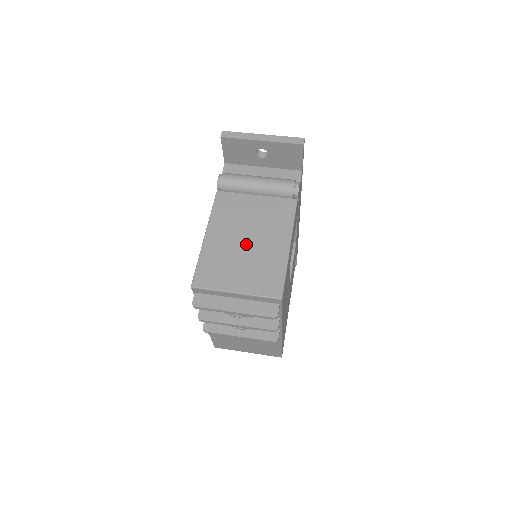
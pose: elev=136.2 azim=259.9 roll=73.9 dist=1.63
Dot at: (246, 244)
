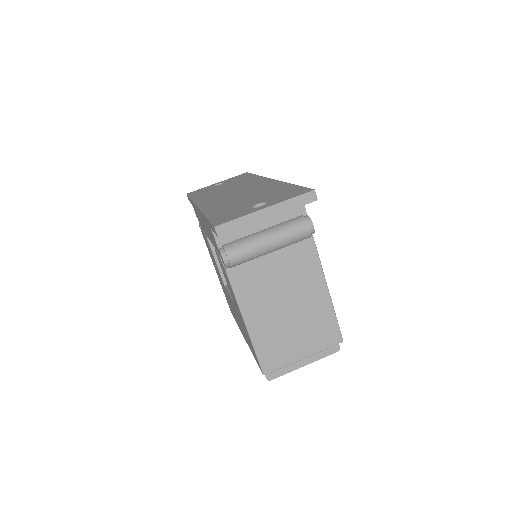
Dot at: (289, 311)
